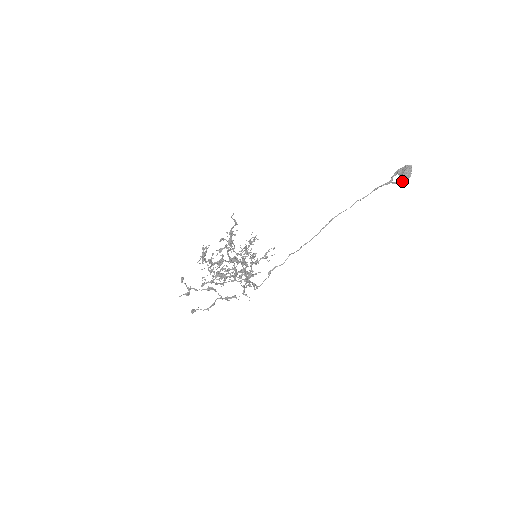
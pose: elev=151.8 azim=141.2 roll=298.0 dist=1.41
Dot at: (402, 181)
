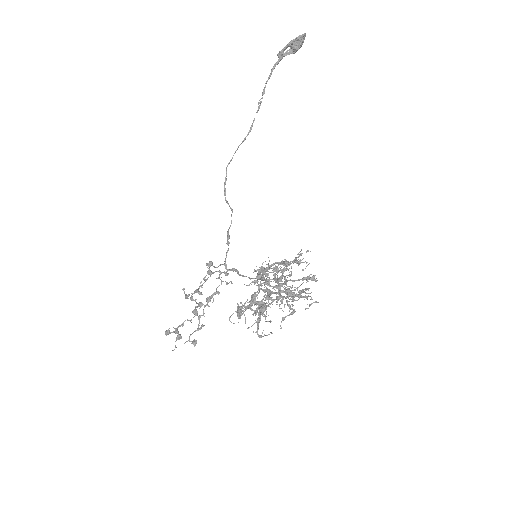
Dot at: (293, 53)
